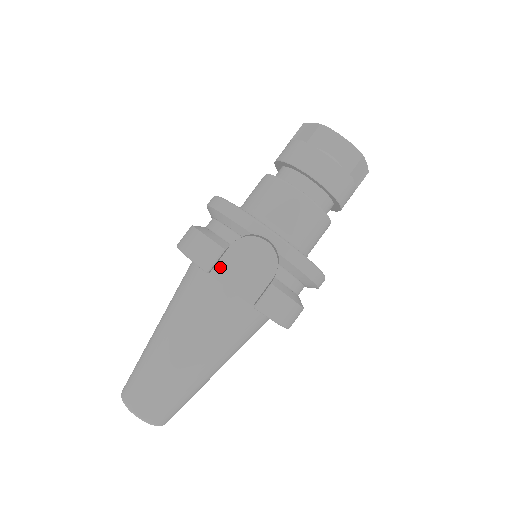
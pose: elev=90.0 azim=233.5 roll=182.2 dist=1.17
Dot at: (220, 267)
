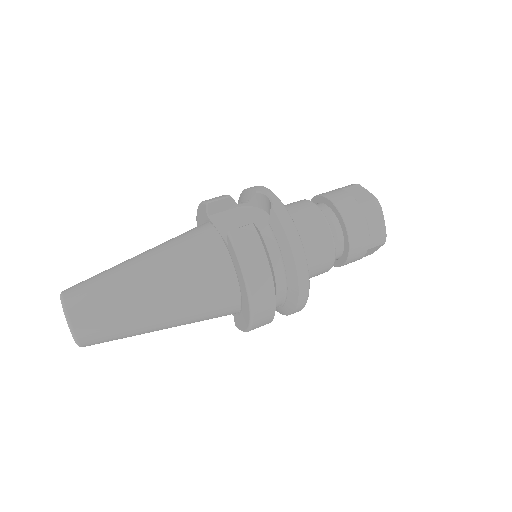
Dot at: (219, 215)
